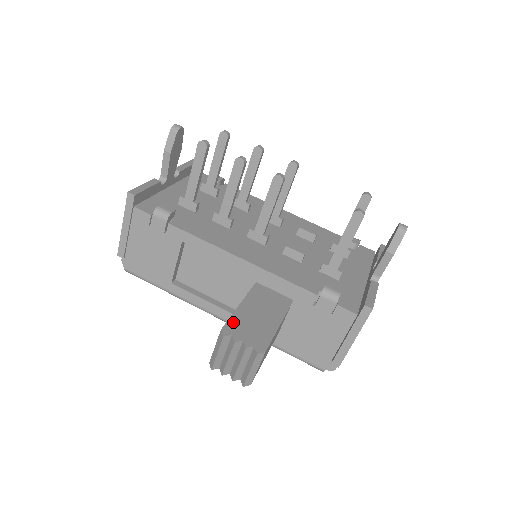
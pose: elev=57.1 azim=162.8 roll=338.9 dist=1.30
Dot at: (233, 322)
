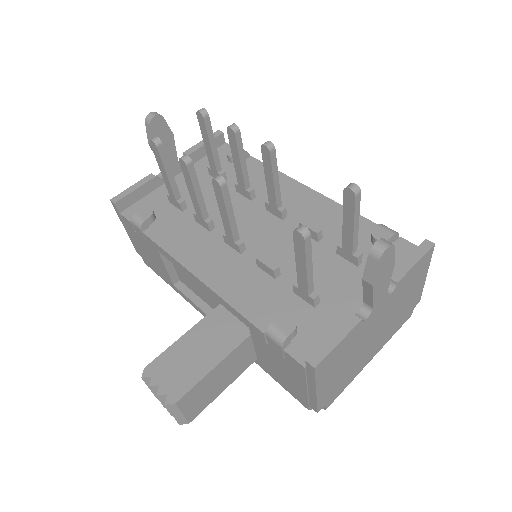
Dot at: (163, 359)
